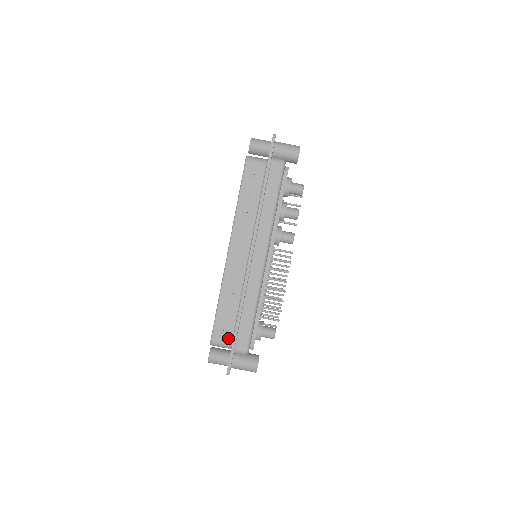
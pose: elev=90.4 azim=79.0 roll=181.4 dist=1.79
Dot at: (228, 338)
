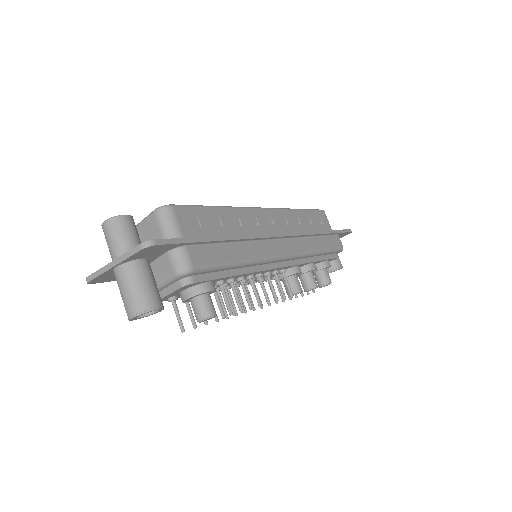
Dot at: (189, 232)
